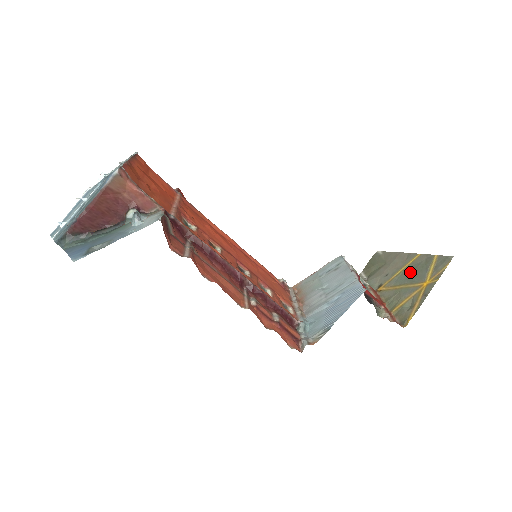
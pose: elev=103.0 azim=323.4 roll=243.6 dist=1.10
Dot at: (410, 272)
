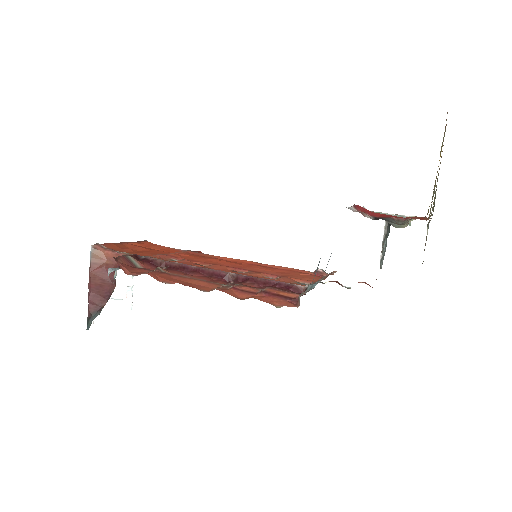
Dot at: occluded
